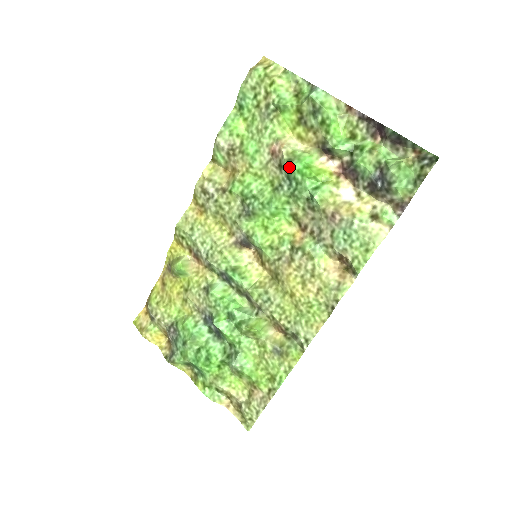
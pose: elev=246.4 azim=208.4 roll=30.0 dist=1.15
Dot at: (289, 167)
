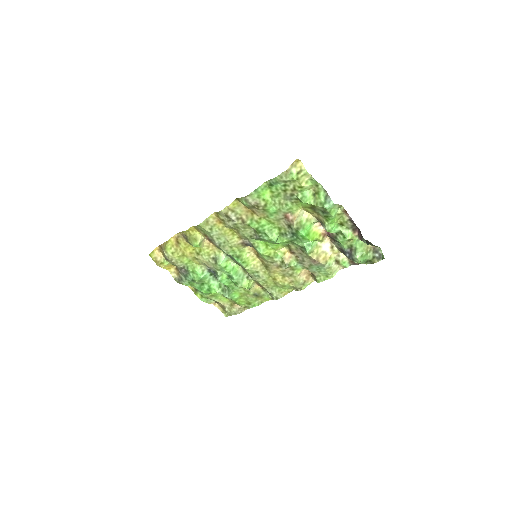
Dot at: (296, 232)
